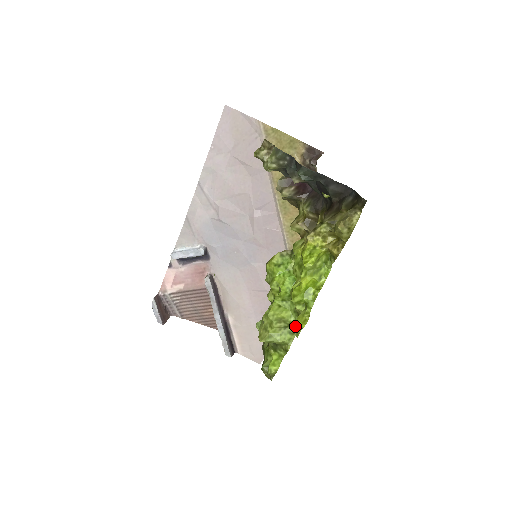
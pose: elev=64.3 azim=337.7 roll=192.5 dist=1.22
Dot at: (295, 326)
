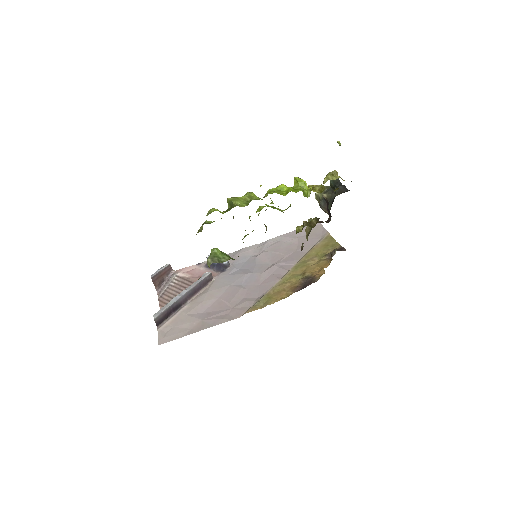
Dot at: (254, 199)
